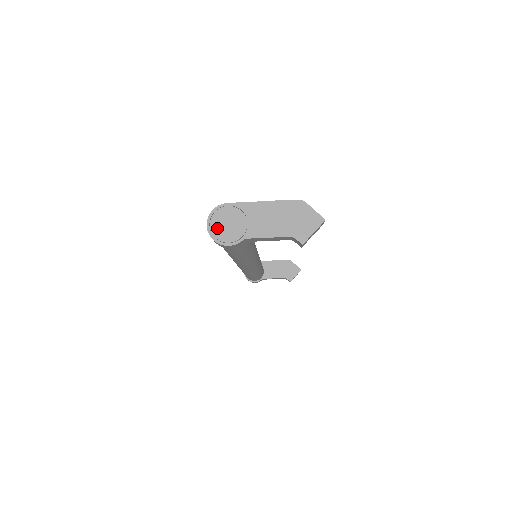
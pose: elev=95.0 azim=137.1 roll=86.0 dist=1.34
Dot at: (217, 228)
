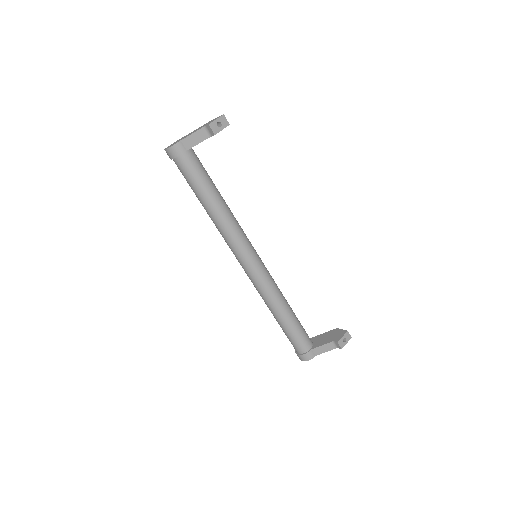
Dot at: (169, 146)
